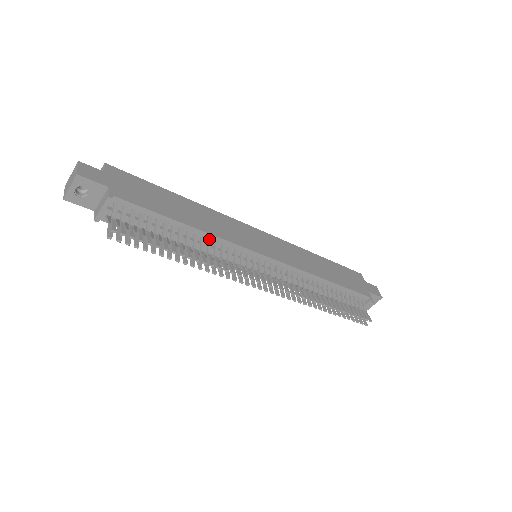
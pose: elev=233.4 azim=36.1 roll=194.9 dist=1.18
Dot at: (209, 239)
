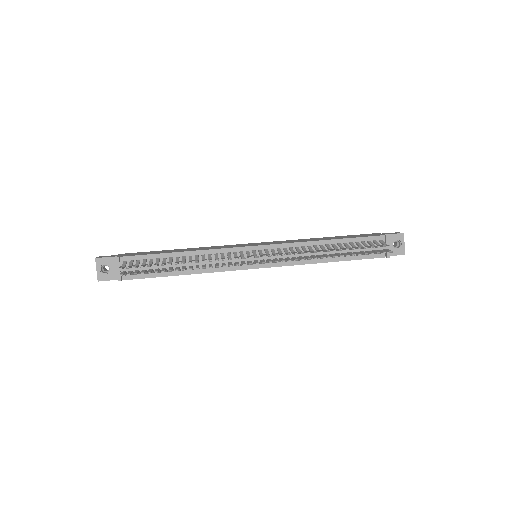
Dot at: (202, 255)
